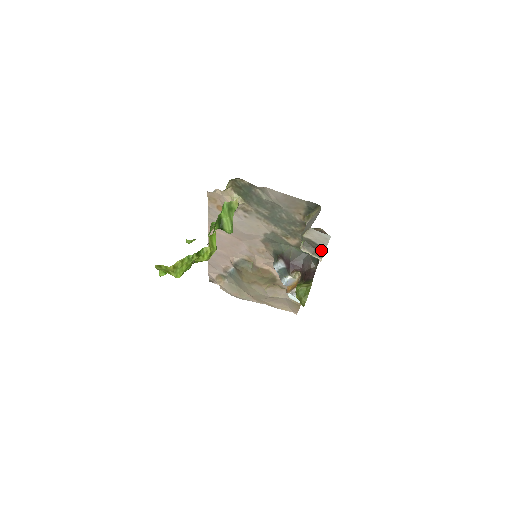
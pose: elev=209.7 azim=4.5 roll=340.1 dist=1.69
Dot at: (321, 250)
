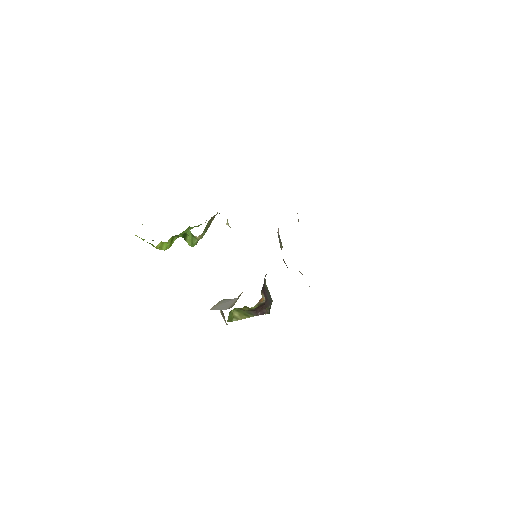
Dot at: occluded
